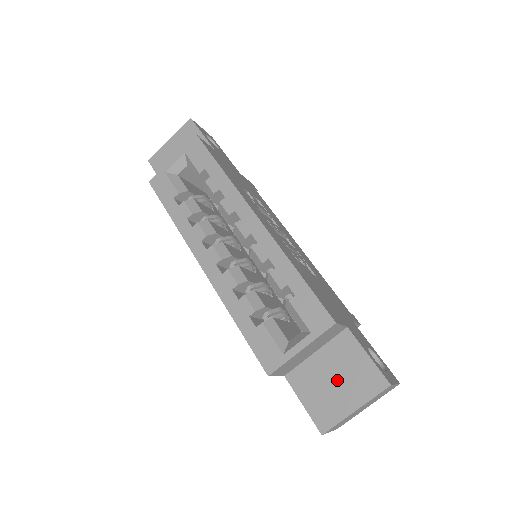
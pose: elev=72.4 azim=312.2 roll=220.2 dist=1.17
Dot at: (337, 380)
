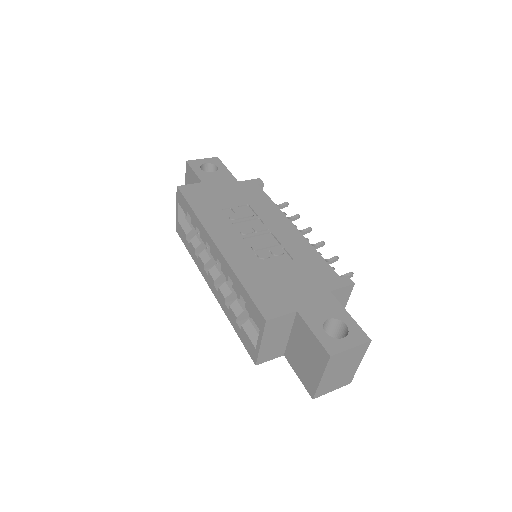
Dot at: (306, 356)
